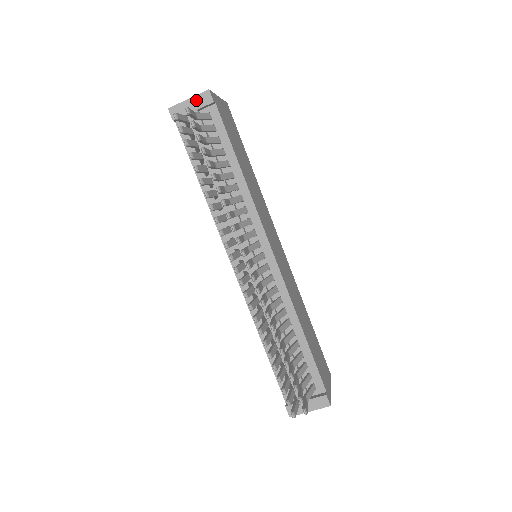
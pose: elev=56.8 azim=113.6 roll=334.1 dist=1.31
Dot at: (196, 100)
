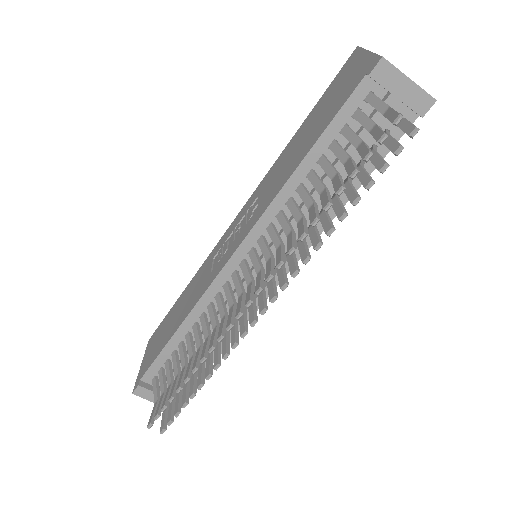
Dot at: (414, 91)
